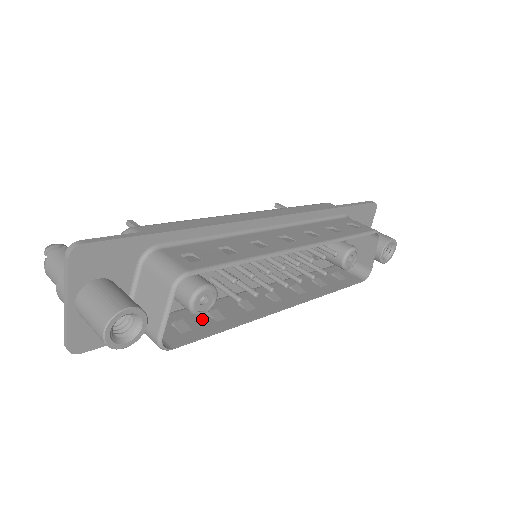
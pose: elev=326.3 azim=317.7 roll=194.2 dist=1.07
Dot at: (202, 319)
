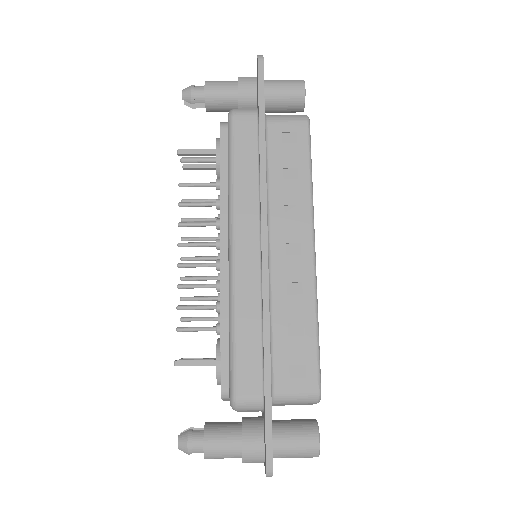
Dot at: occluded
